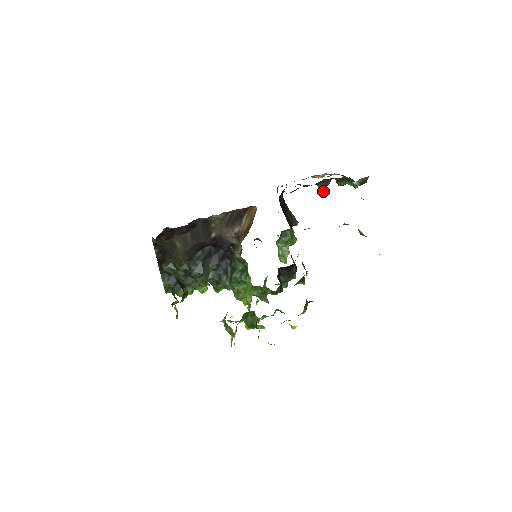
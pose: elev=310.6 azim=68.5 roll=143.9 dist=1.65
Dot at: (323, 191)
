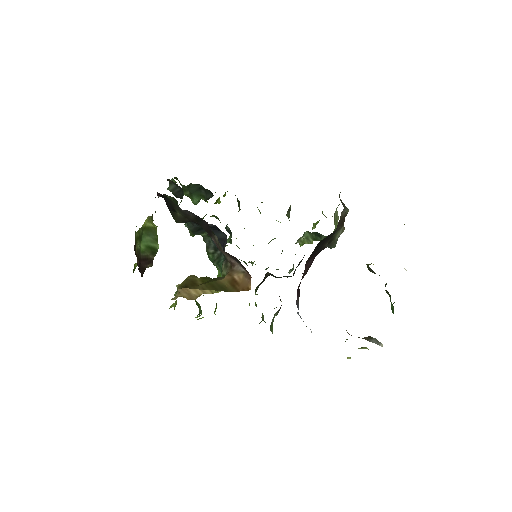
Dot at: (370, 271)
